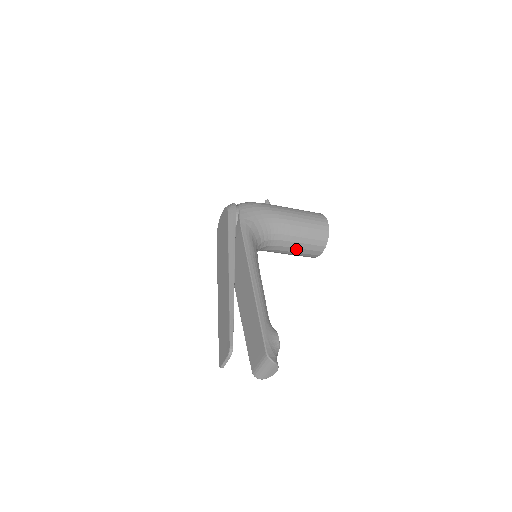
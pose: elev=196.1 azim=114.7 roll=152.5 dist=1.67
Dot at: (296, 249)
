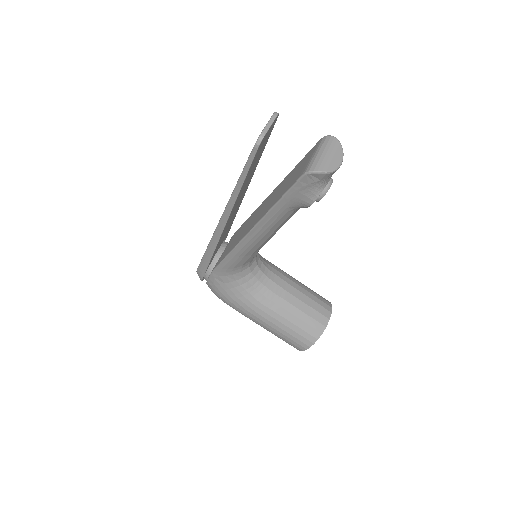
Dot at: (297, 301)
